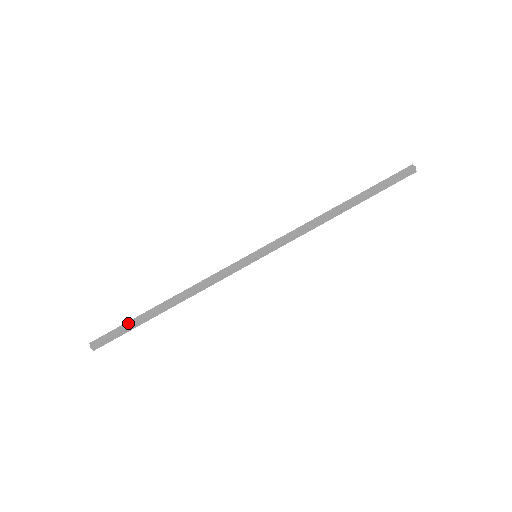
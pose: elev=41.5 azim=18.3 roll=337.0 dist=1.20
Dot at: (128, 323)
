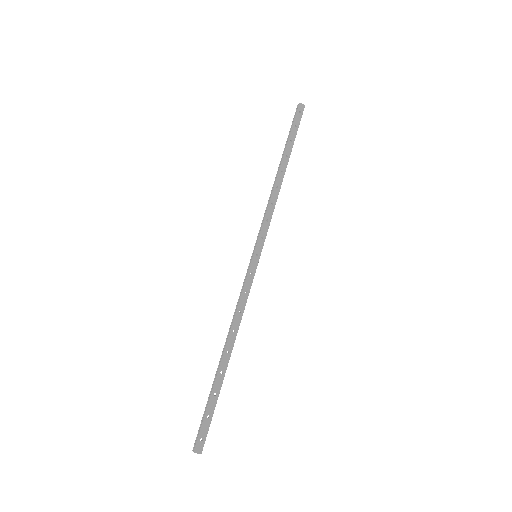
Dot at: (208, 401)
